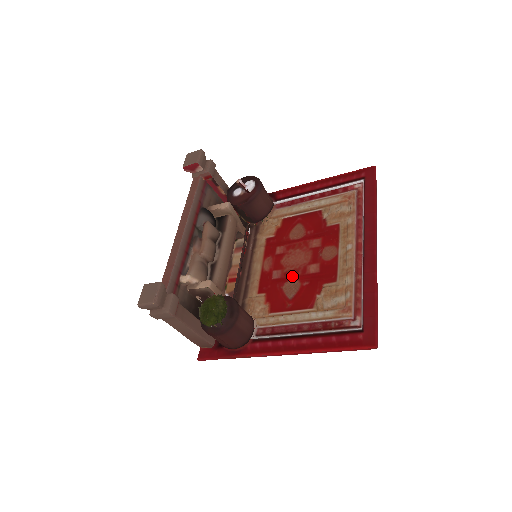
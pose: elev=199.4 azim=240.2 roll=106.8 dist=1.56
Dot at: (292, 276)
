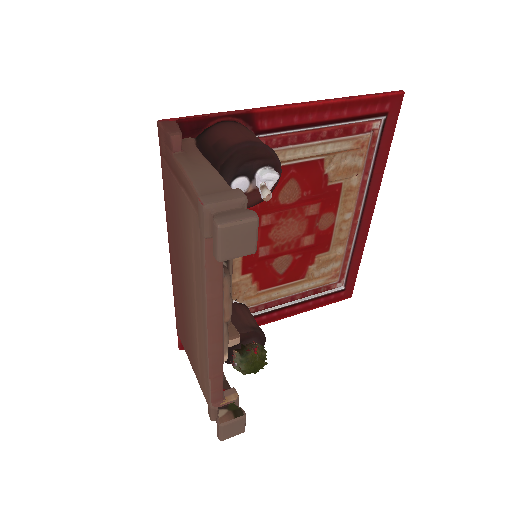
Dot at: (284, 252)
